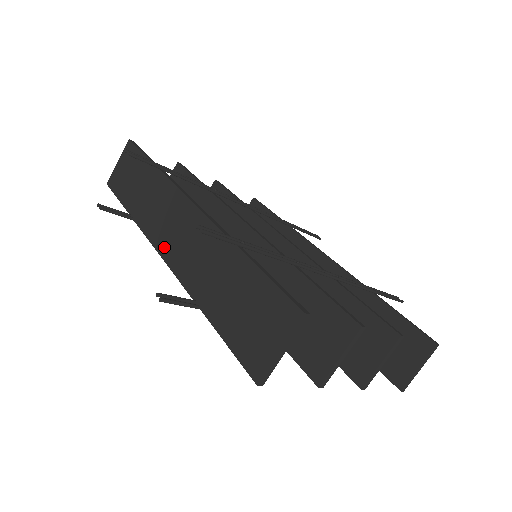
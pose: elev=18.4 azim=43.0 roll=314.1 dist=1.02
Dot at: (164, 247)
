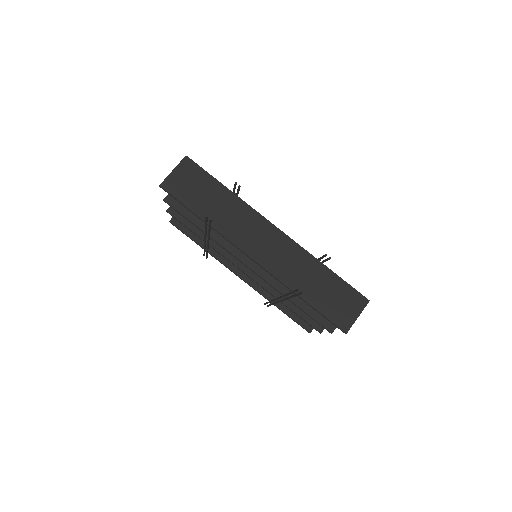
Dot at: (256, 254)
